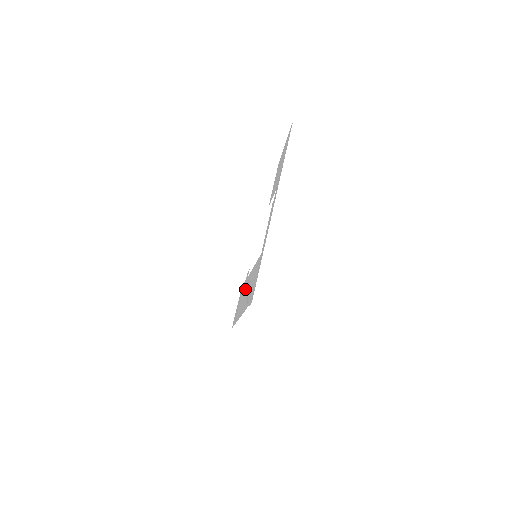
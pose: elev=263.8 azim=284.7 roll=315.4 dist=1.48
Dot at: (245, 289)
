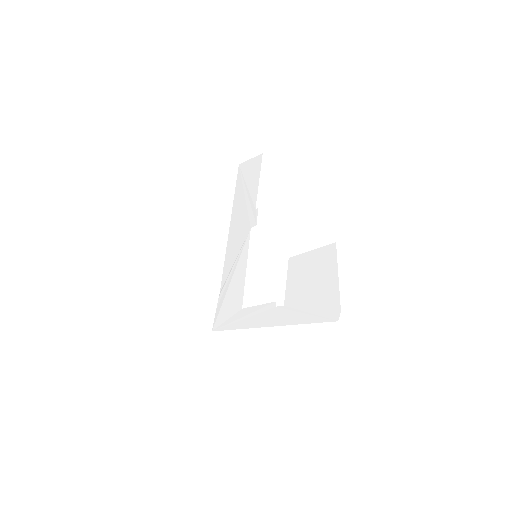
Dot at: (243, 232)
